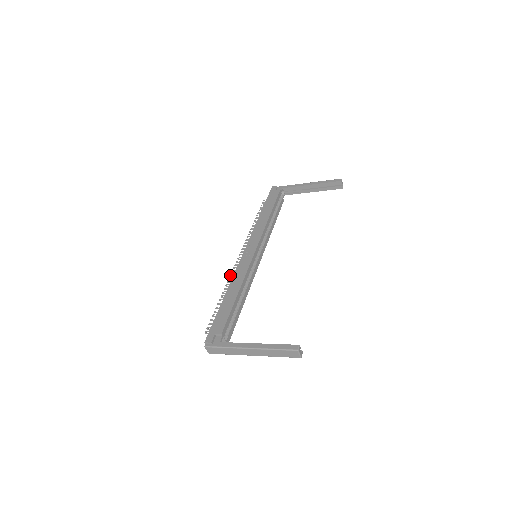
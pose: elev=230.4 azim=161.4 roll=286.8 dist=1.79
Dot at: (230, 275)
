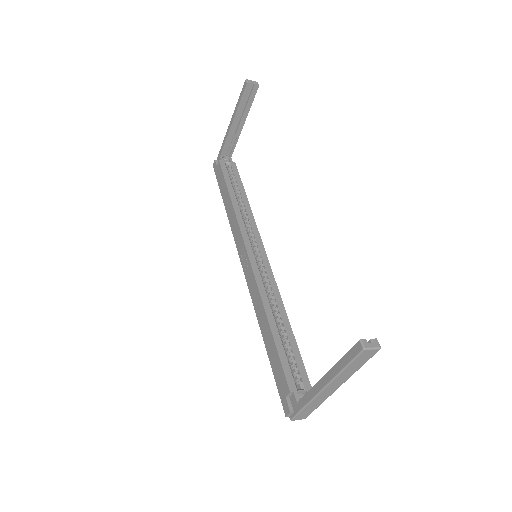
Dot at: occluded
